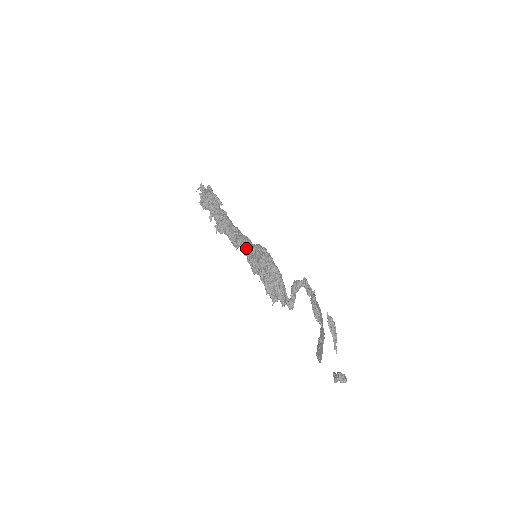
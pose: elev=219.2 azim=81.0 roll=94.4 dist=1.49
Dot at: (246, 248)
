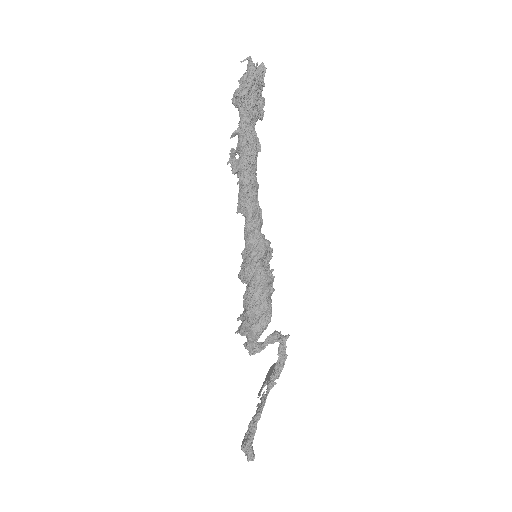
Dot at: (252, 238)
